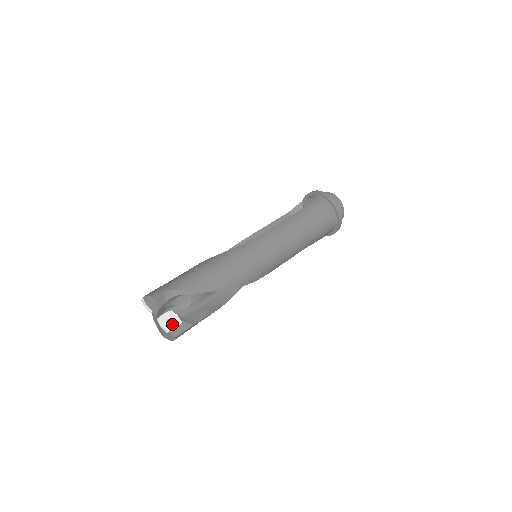
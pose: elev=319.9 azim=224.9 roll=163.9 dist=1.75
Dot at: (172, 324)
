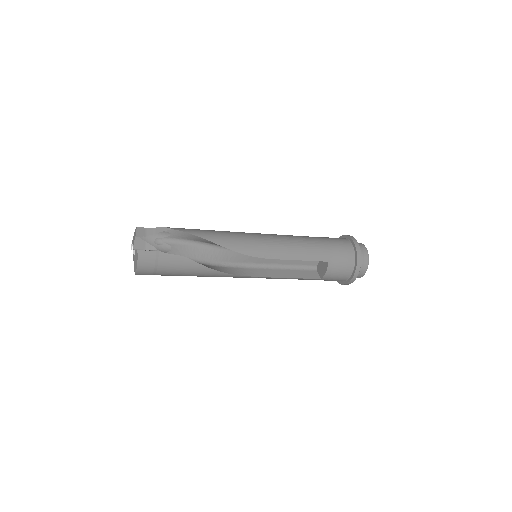
Dot at: occluded
